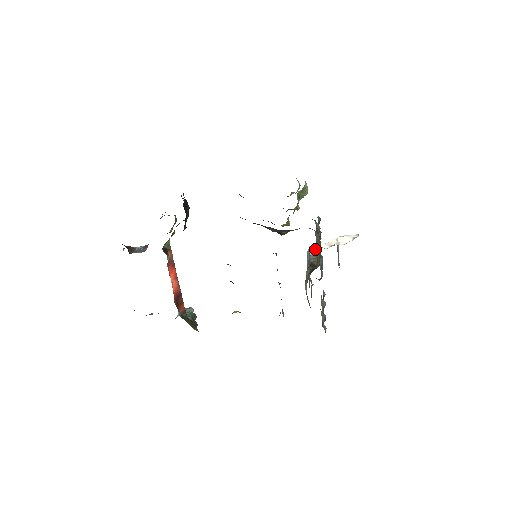
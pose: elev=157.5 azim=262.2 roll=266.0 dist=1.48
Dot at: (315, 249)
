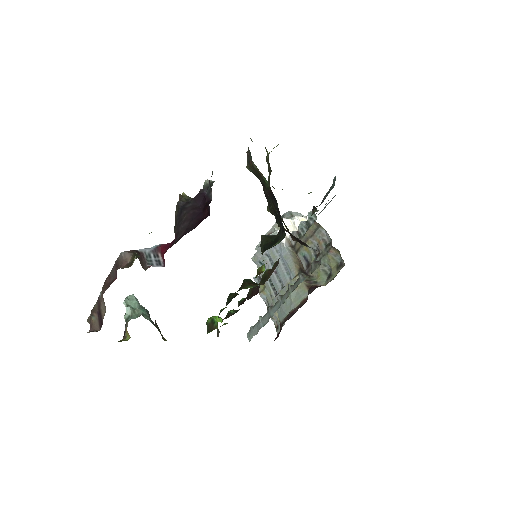
Dot at: (285, 238)
